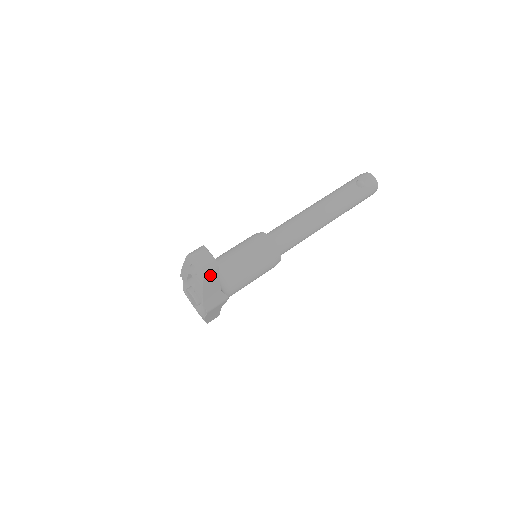
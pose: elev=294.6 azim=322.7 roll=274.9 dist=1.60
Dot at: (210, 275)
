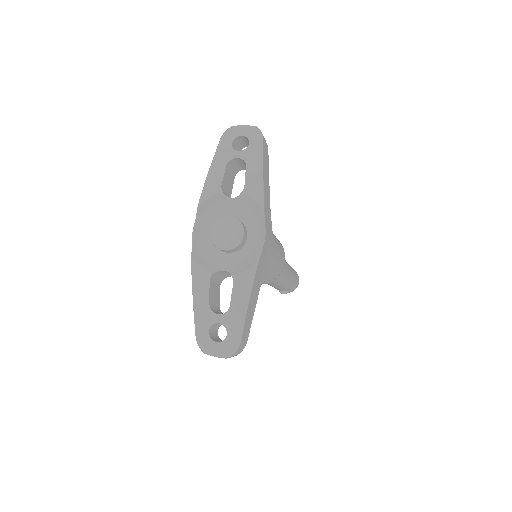
Dot at: (265, 147)
